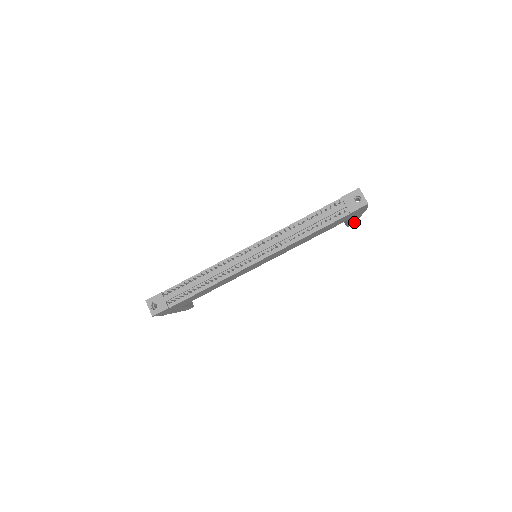
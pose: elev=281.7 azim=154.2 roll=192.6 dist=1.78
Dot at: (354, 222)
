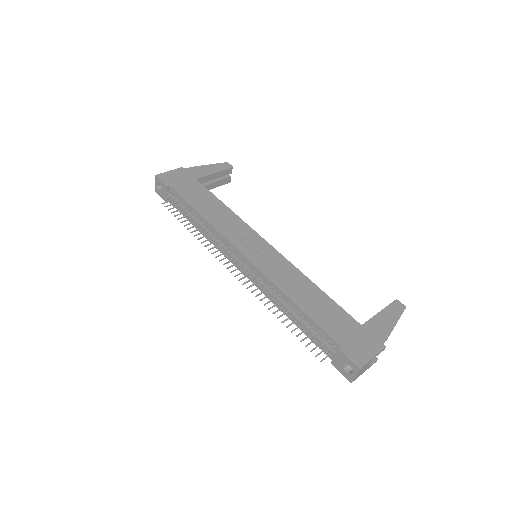
Dot at: occluded
